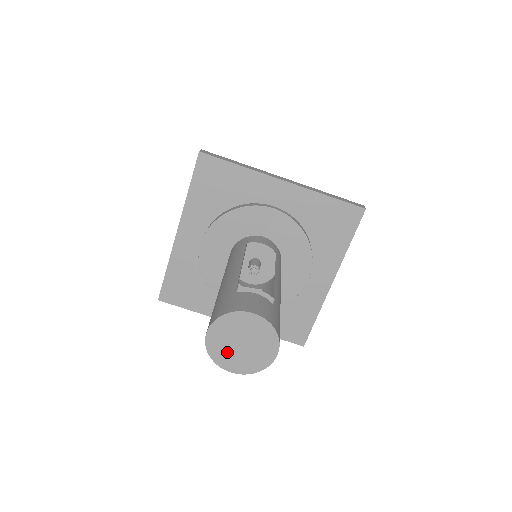
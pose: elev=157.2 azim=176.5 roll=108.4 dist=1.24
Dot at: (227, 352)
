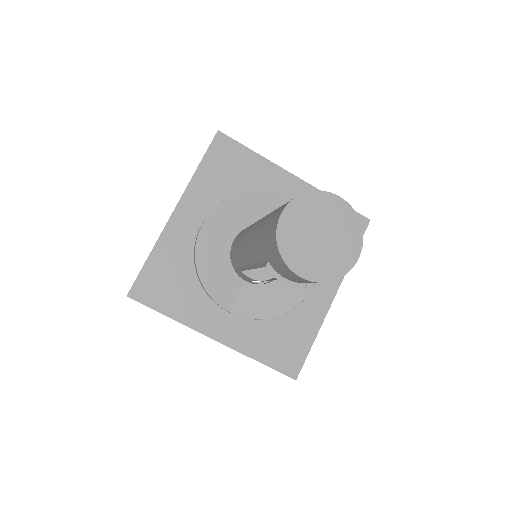
Dot at: (301, 246)
